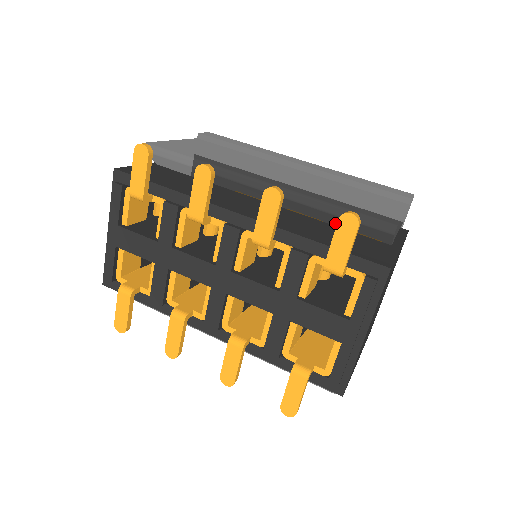
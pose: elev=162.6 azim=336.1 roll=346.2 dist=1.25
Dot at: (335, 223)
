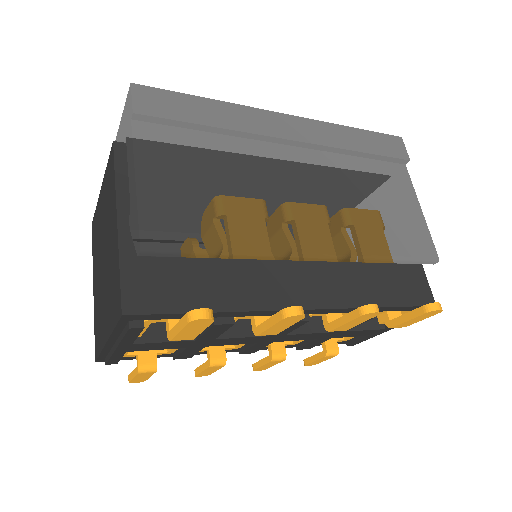
Dot at: occluded
